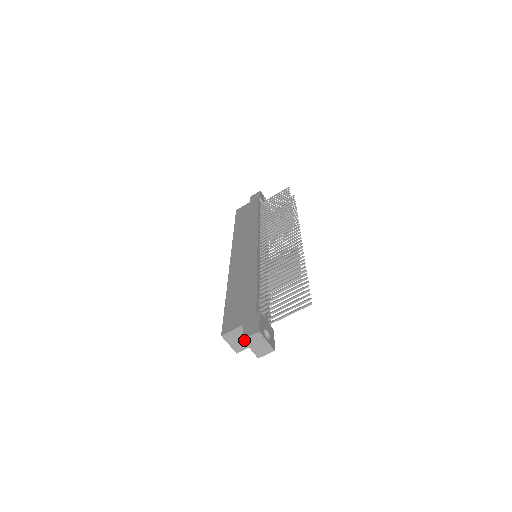
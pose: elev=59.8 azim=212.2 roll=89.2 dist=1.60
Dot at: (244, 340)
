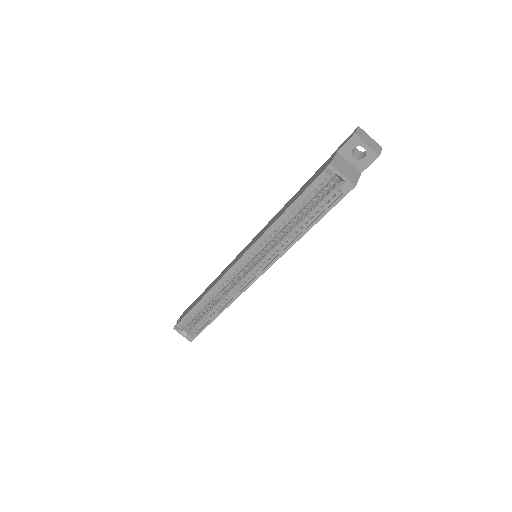
Dot at: (356, 134)
